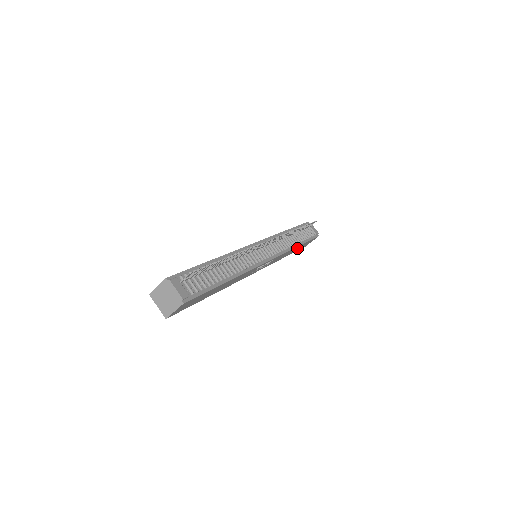
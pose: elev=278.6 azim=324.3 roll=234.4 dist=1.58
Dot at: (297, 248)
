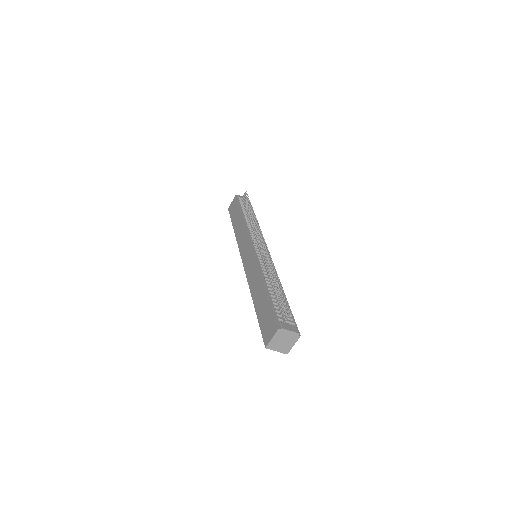
Dot at: occluded
